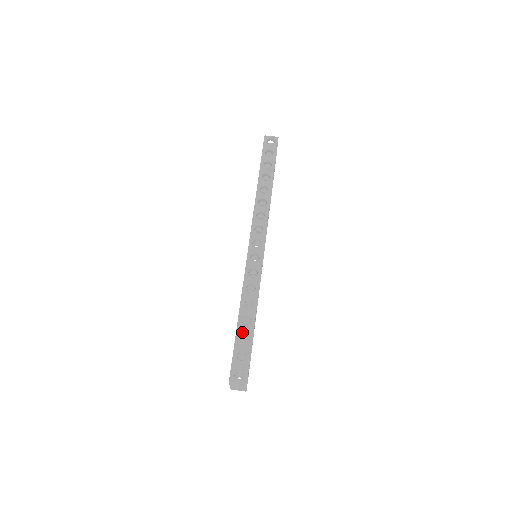
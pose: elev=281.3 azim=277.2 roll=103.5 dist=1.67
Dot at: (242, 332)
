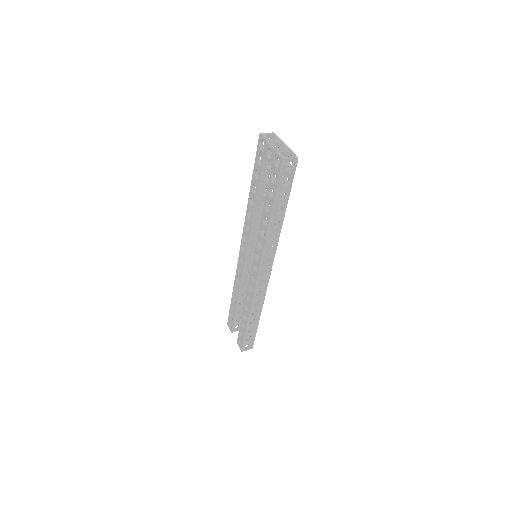
Dot at: (257, 175)
